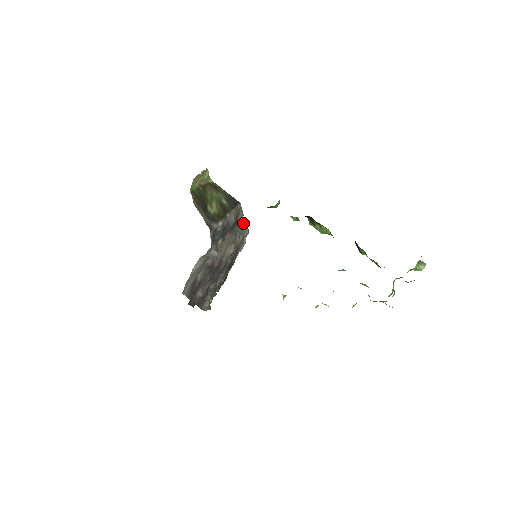
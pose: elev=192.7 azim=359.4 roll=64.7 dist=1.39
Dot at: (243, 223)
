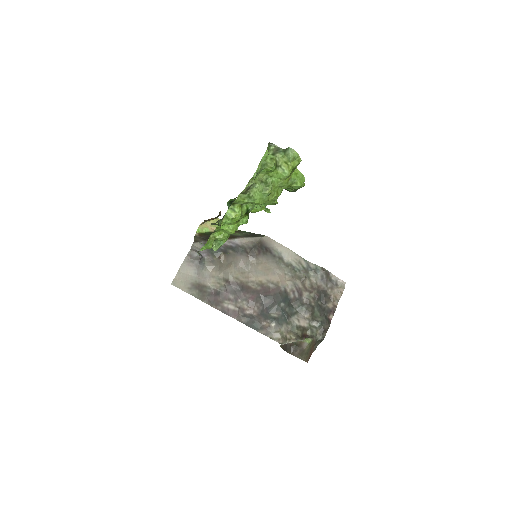
Dot at: (311, 263)
